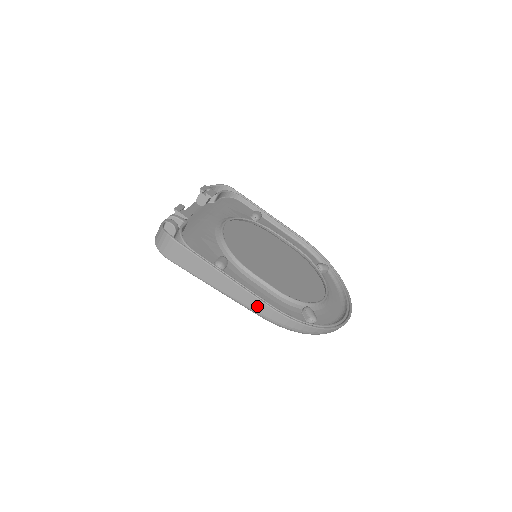
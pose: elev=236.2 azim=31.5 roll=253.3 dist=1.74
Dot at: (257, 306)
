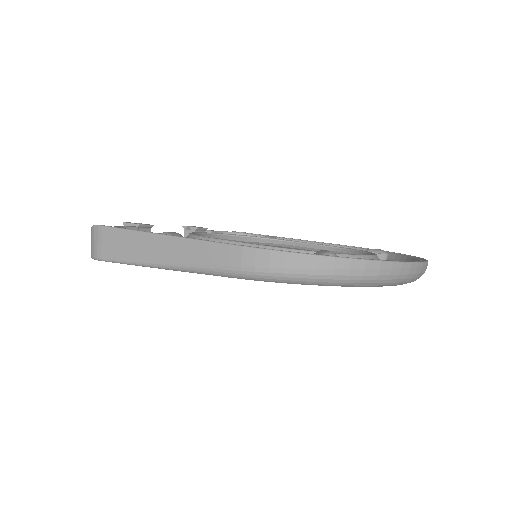
Dot at: (217, 256)
